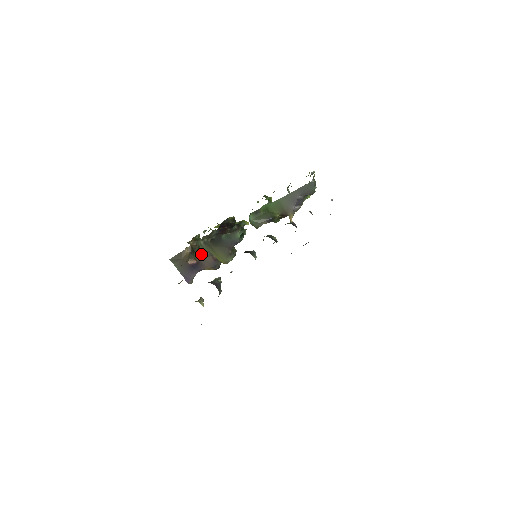
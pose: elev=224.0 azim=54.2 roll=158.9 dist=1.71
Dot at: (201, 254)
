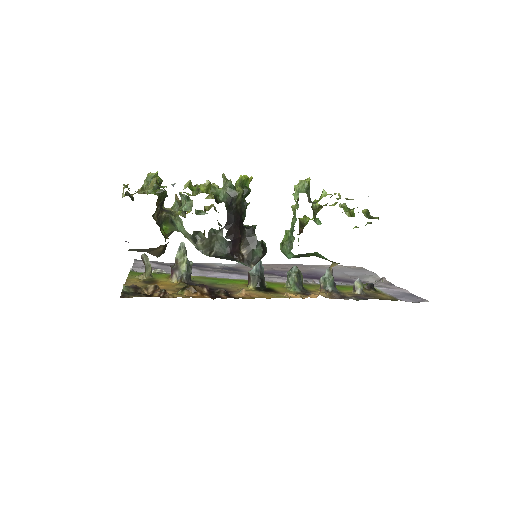
Dot at: (171, 231)
